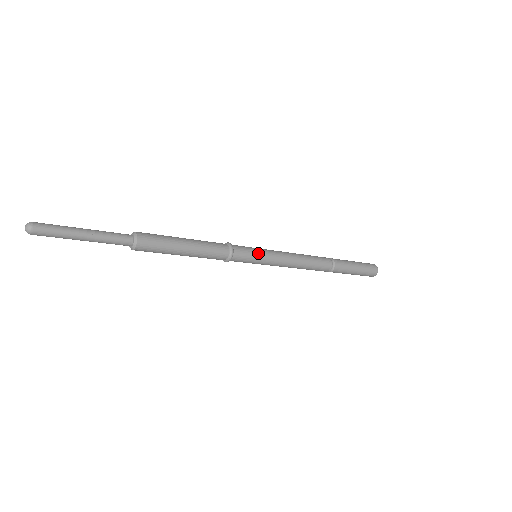
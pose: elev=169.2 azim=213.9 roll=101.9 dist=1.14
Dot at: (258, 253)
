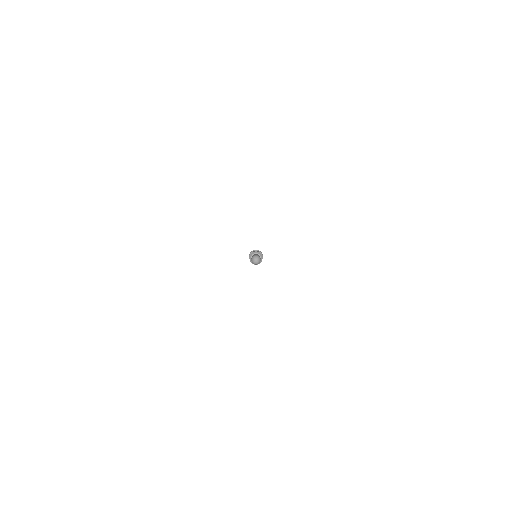
Dot at: occluded
